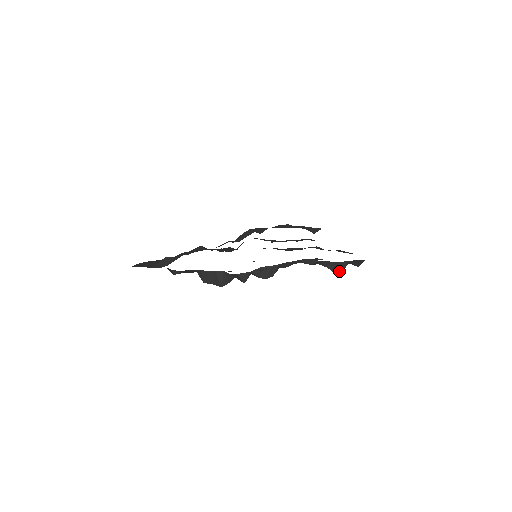
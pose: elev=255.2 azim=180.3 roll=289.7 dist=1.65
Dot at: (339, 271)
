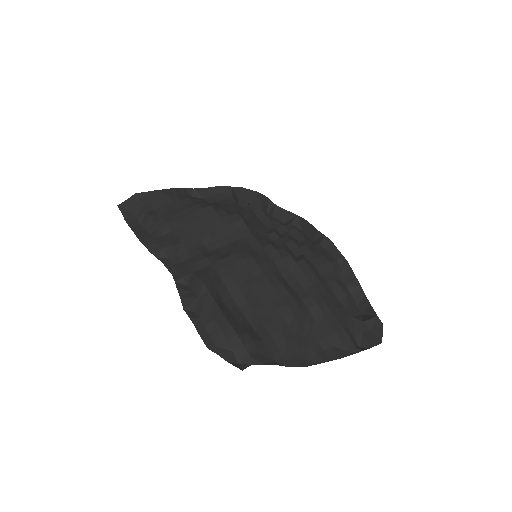
Dot at: (363, 311)
